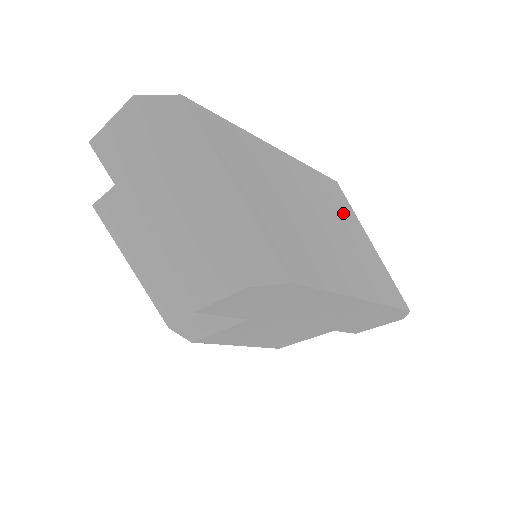
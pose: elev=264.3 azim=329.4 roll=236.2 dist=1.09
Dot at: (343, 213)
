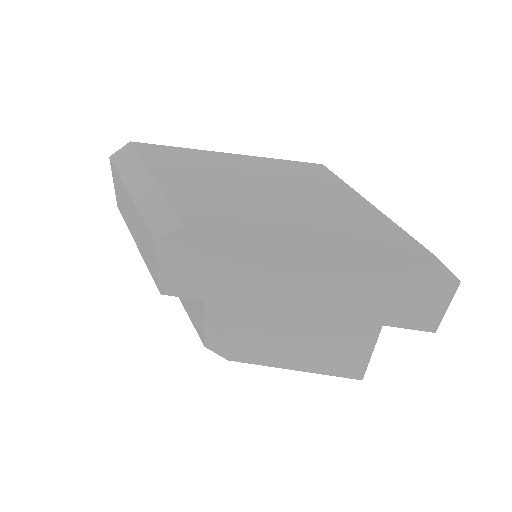
Dot at: (318, 183)
